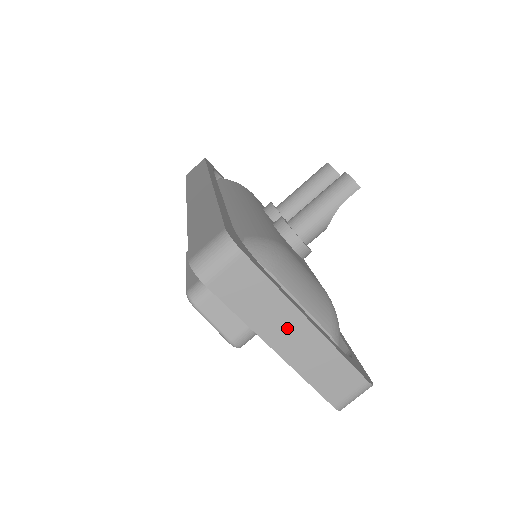
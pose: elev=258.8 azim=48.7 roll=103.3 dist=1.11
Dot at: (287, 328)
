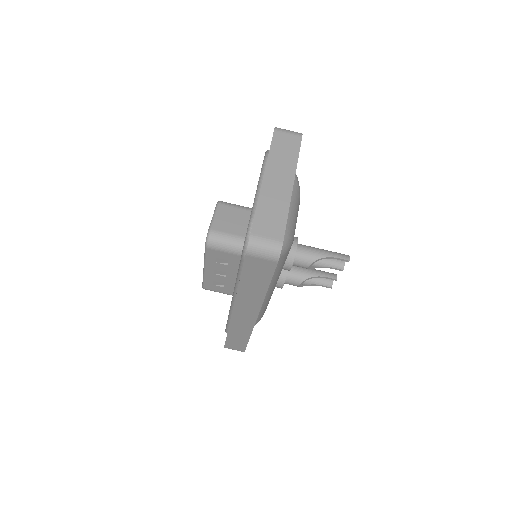
Dot at: (281, 176)
